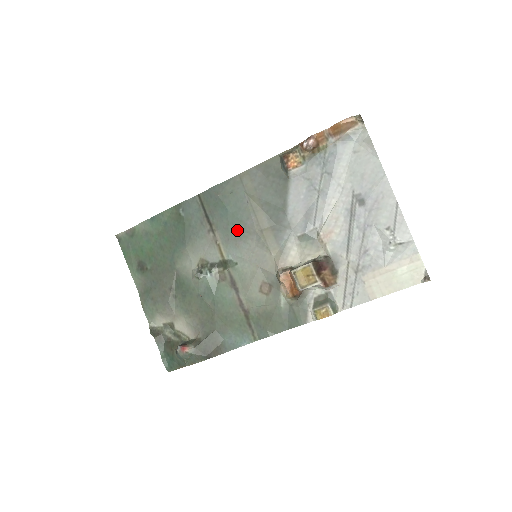
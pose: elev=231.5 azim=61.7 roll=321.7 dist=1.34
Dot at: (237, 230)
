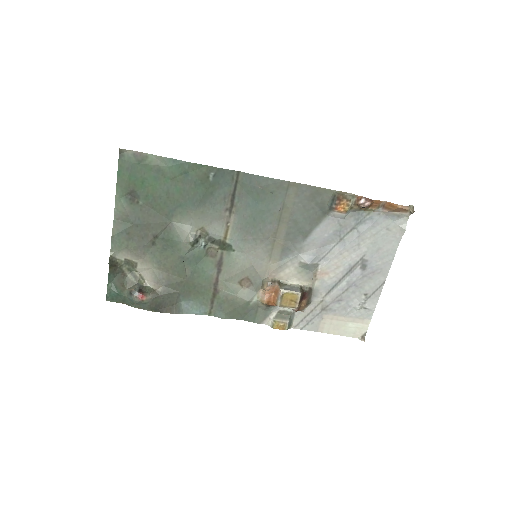
Dot at: (254, 226)
